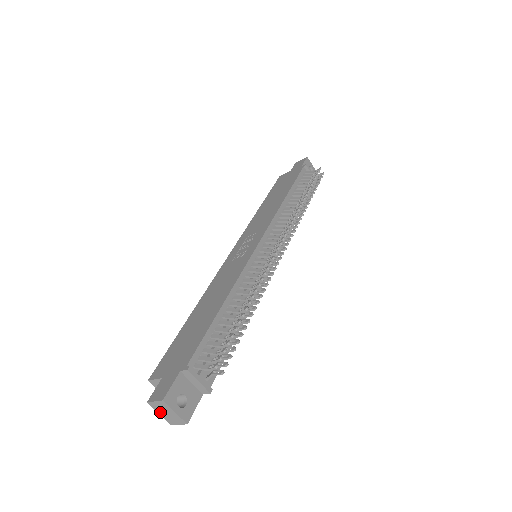
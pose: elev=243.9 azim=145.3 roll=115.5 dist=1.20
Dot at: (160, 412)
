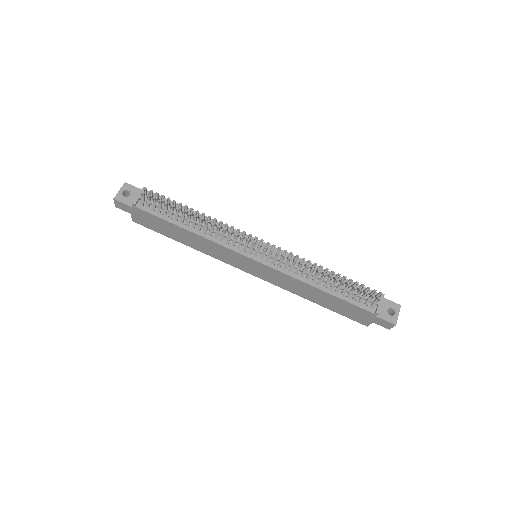
Dot at: occluded
